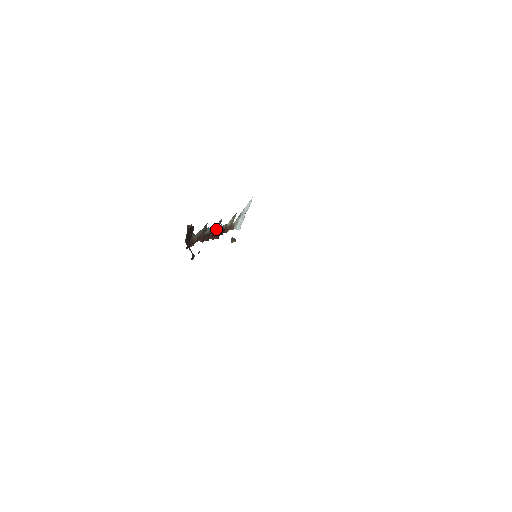
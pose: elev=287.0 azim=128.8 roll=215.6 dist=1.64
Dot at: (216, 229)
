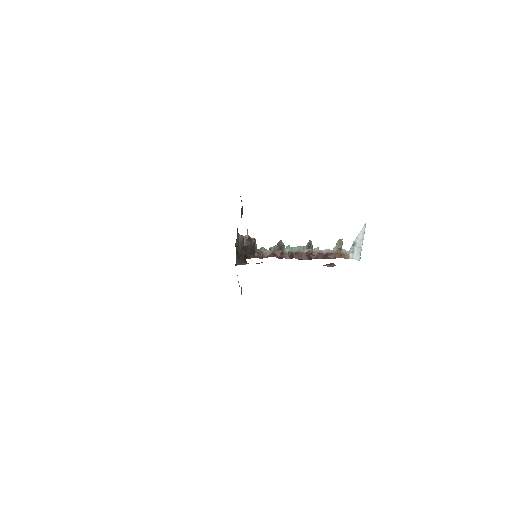
Dot at: (306, 251)
